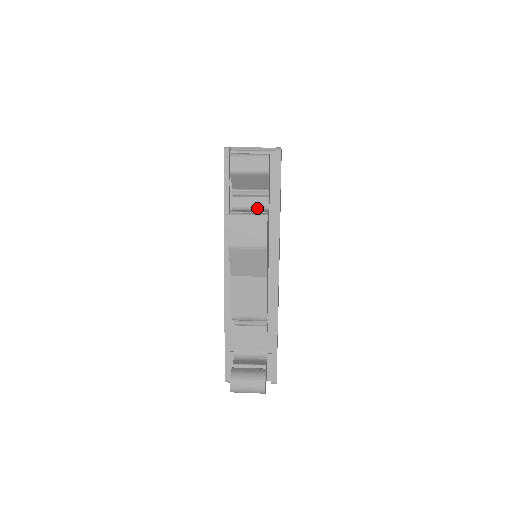
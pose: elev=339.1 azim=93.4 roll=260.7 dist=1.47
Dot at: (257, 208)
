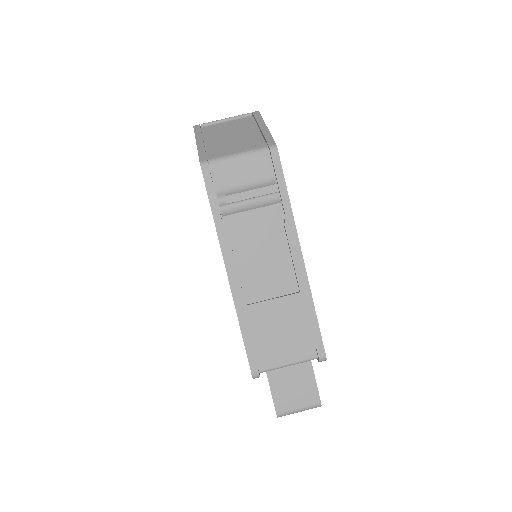
Dot at: occluded
